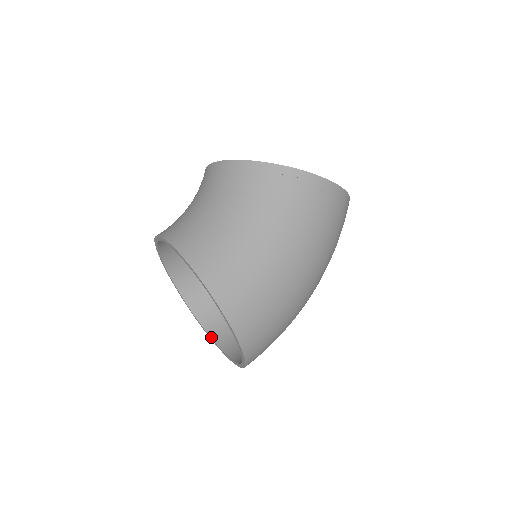
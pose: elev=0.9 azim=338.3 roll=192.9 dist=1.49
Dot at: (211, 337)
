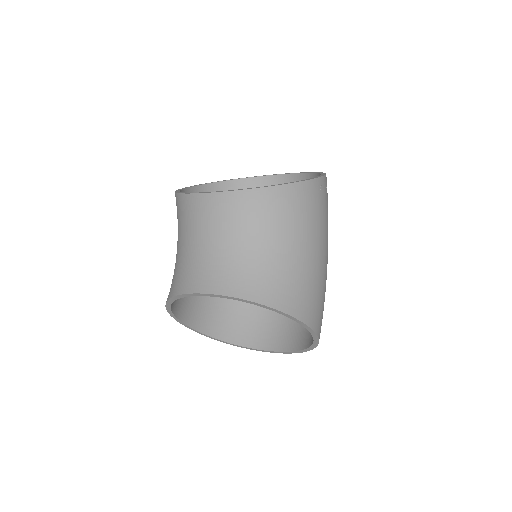
Dot at: (221, 340)
